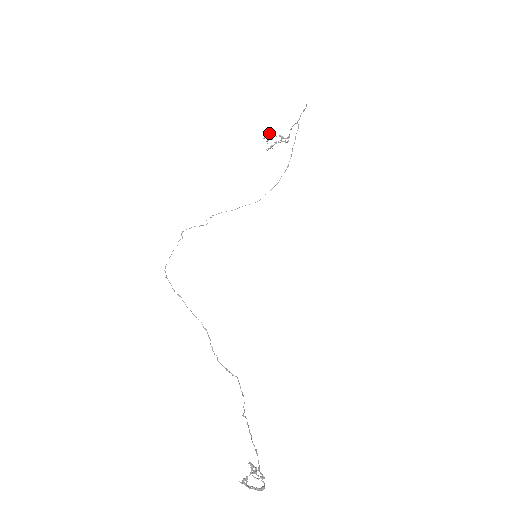
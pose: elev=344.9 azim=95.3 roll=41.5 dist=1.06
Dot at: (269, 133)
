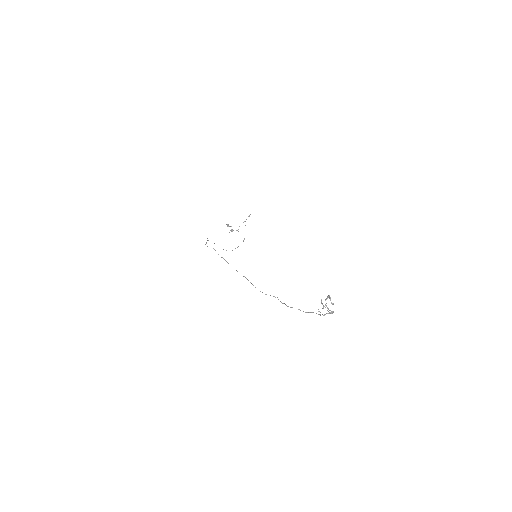
Dot at: (228, 224)
